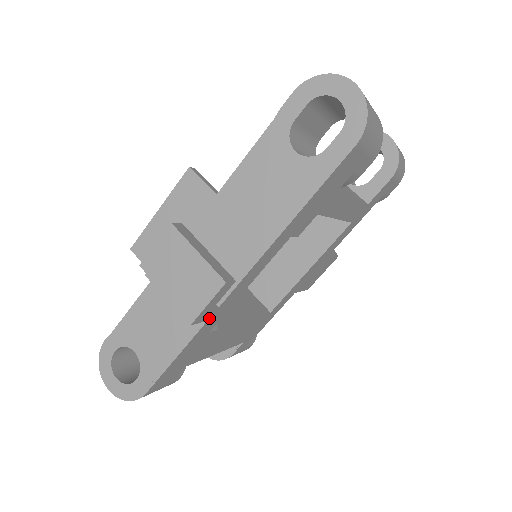
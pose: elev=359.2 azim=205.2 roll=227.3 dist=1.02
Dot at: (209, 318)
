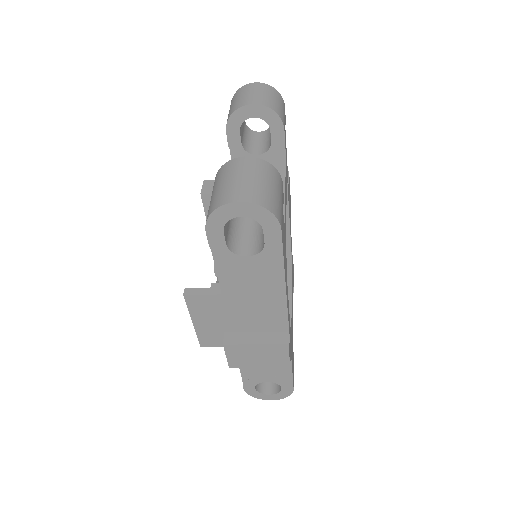
Dot at: (290, 347)
